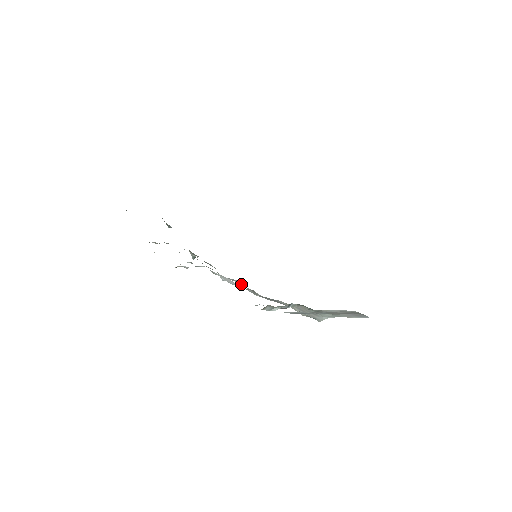
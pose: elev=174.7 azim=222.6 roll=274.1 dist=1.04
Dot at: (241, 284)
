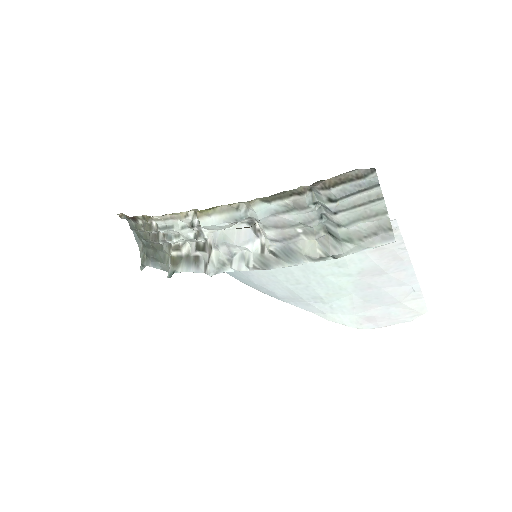
Dot at: (239, 263)
